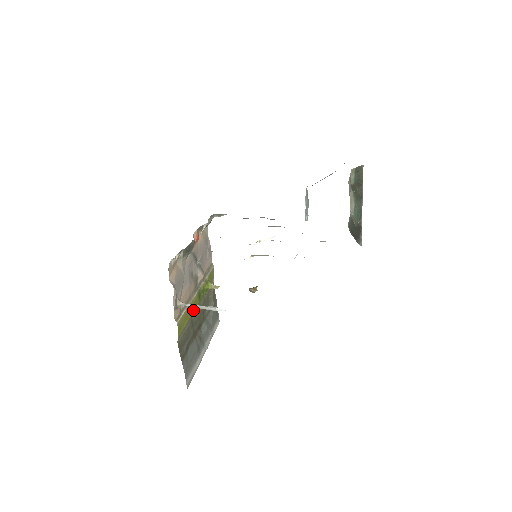
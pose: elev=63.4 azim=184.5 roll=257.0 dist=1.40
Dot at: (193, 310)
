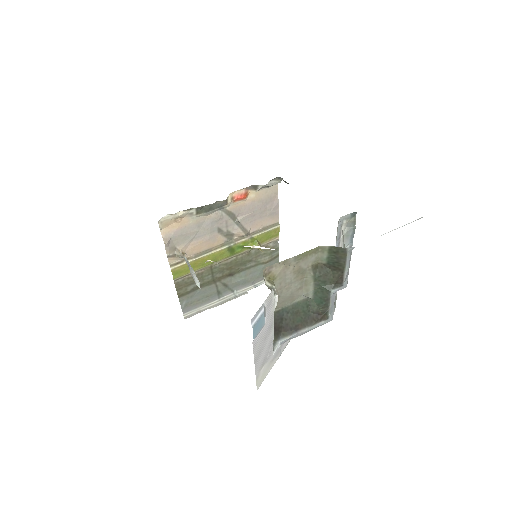
Dot at: (214, 261)
